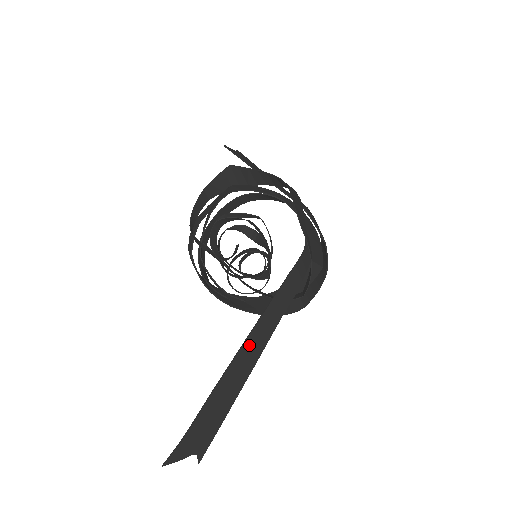
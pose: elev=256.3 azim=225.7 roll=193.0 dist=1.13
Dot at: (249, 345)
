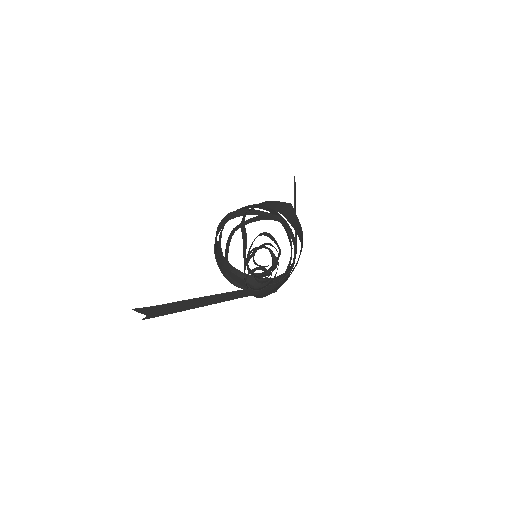
Dot at: (218, 297)
